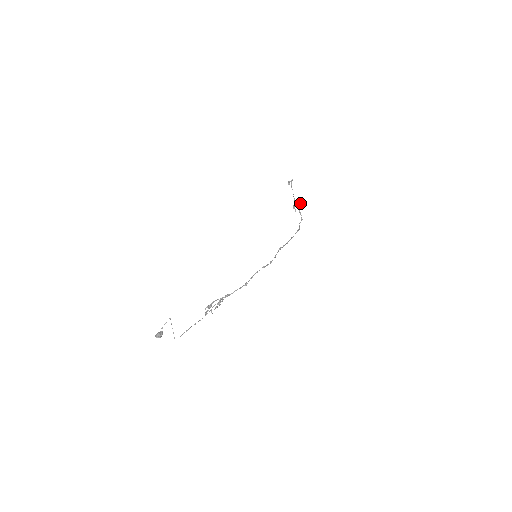
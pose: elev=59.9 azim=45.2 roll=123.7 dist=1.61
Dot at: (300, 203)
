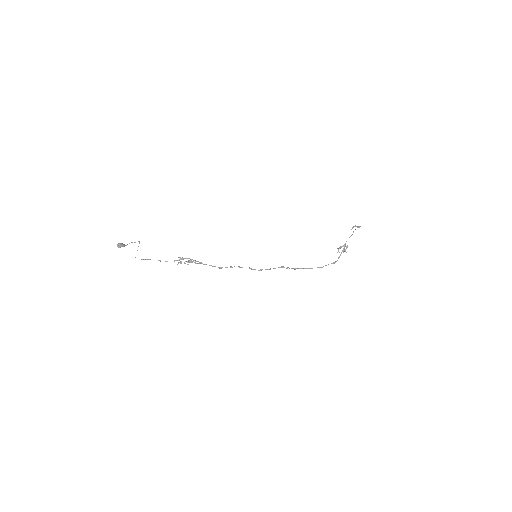
Dot at: occluded
